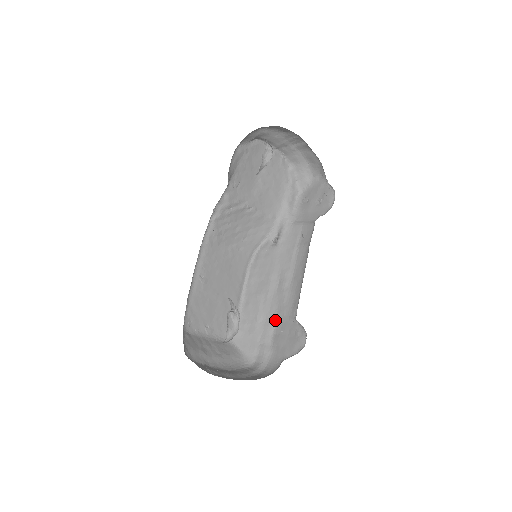
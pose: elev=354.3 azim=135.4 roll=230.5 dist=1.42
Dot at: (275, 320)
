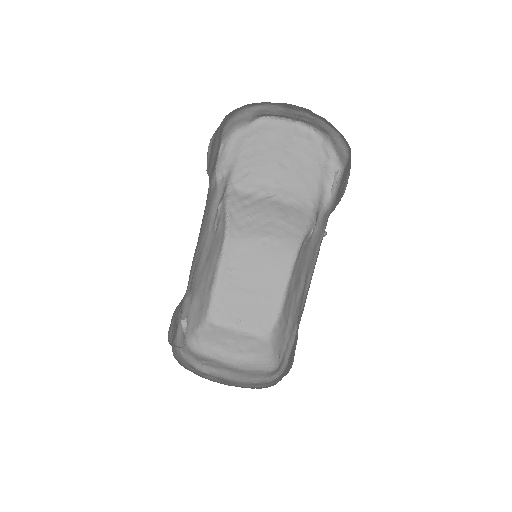
Dot at: (296, 327)
